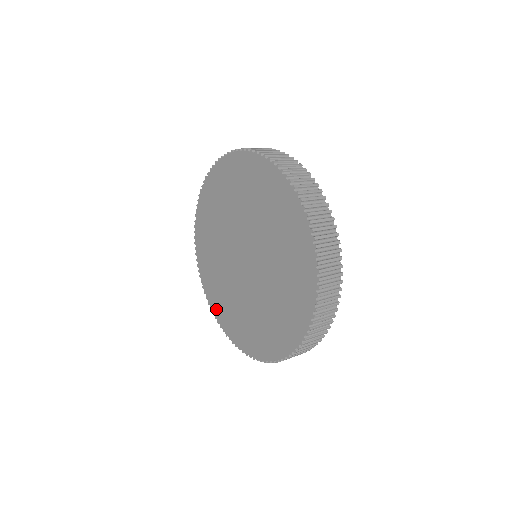
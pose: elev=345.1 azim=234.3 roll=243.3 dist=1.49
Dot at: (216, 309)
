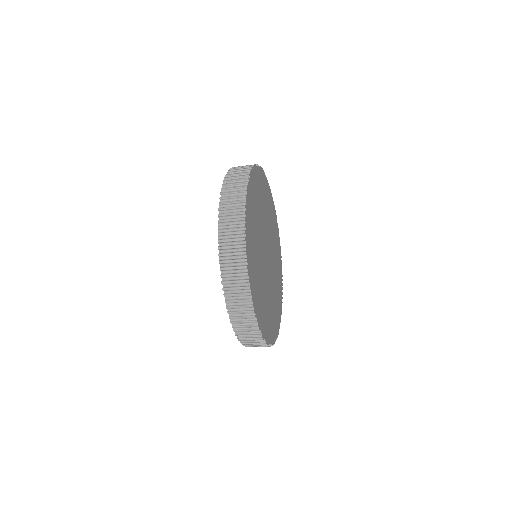
Dot at: occluded
